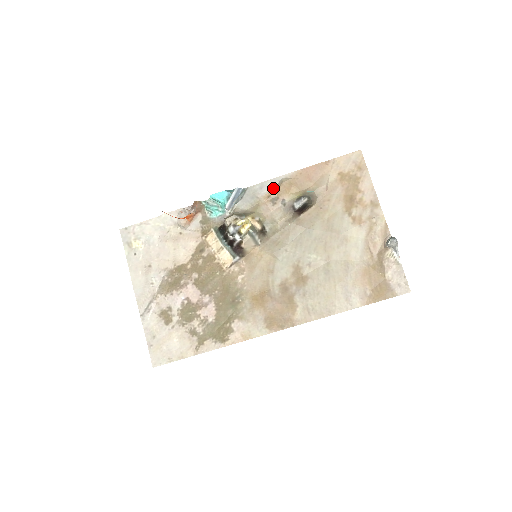
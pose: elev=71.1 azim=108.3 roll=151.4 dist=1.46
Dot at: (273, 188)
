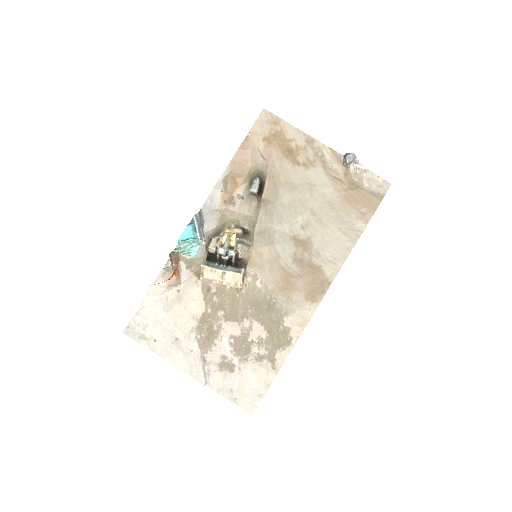
Dot at: (222, 192)
